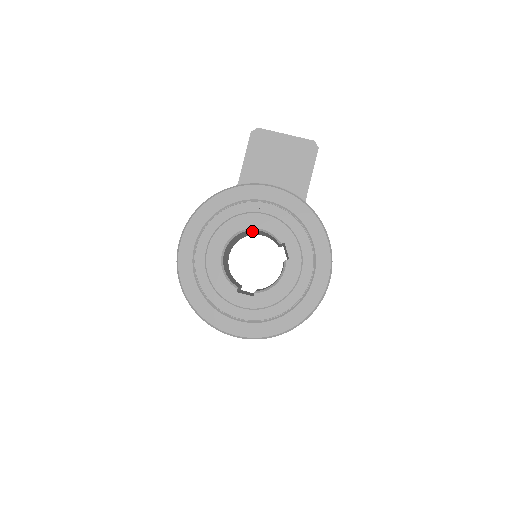
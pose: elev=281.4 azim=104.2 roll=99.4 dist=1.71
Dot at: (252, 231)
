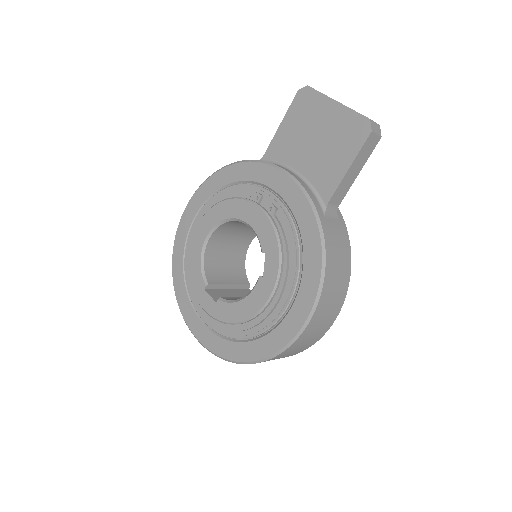
Dot at: occluded
